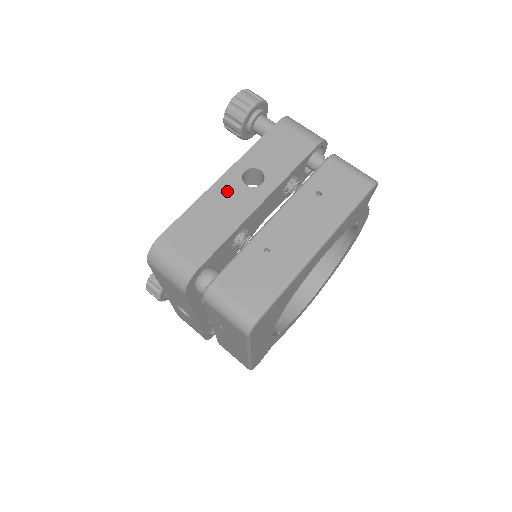
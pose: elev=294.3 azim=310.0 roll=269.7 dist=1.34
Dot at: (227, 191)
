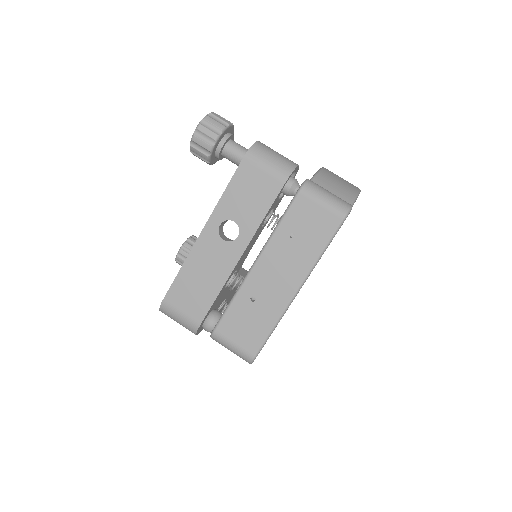
Dot at: (208, 249)
